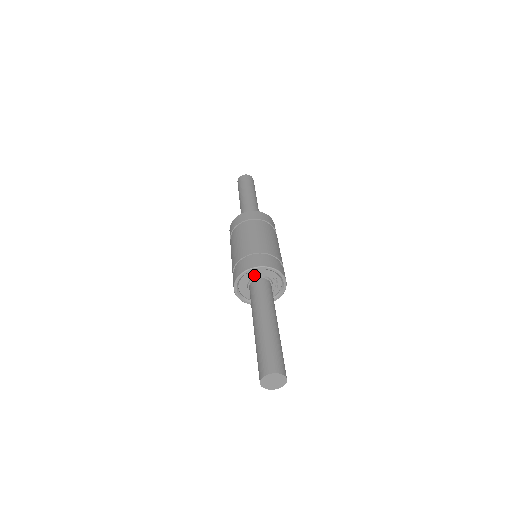
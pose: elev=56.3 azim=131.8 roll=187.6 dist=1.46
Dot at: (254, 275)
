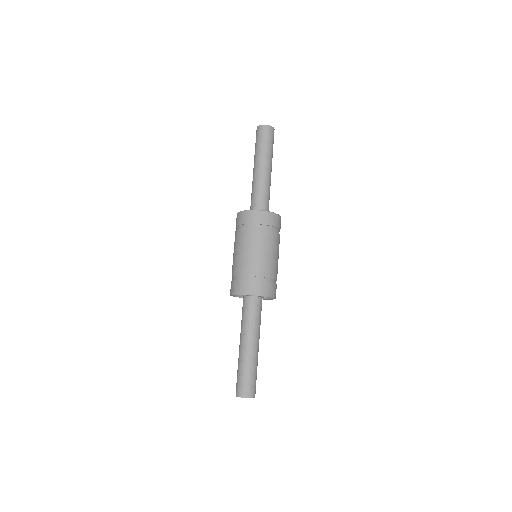
Dot at: occluded
